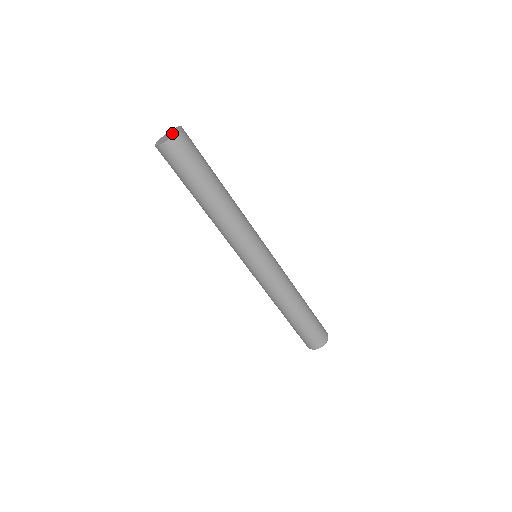
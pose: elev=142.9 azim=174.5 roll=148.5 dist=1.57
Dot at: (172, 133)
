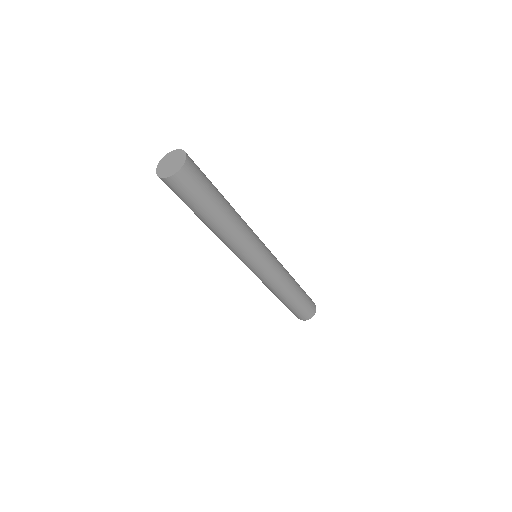
Dot at: (176, 160)
